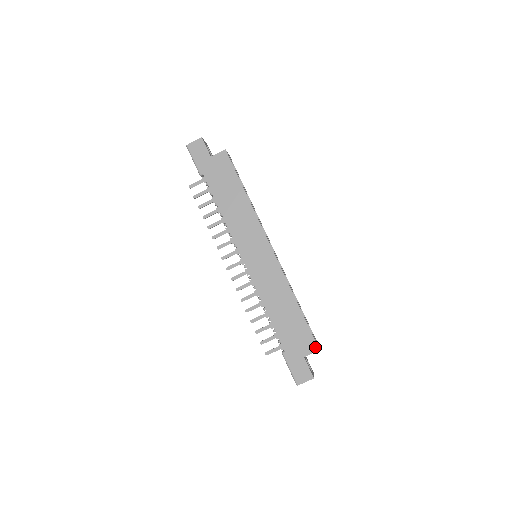
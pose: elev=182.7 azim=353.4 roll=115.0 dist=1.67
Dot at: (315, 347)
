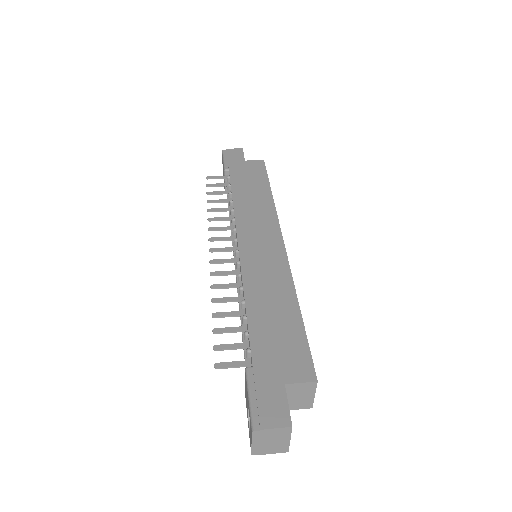
Dot at: (310, 374)
